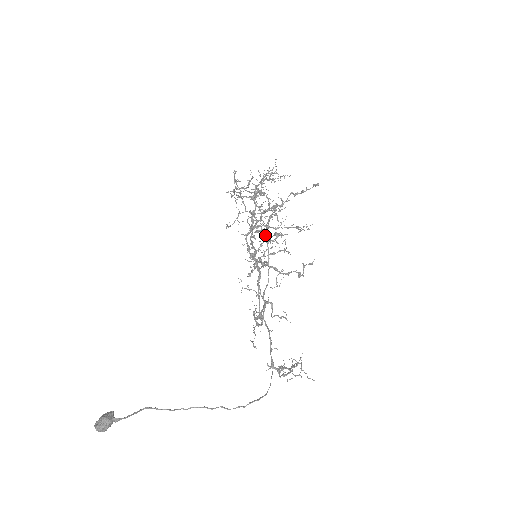
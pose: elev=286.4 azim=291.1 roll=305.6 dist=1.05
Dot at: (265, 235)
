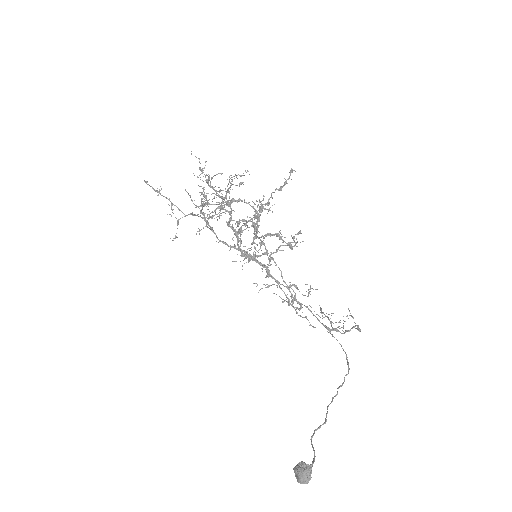
Dot at: occluded
